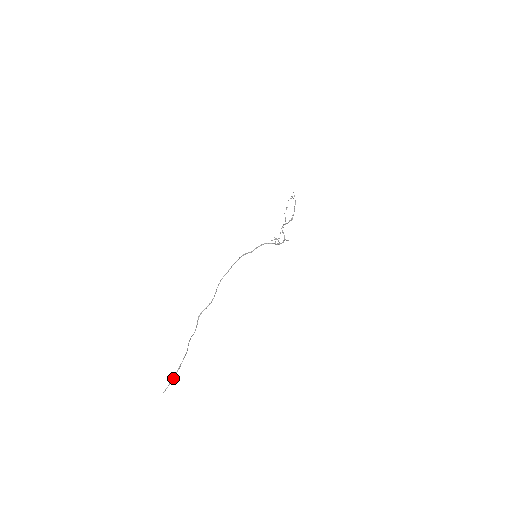
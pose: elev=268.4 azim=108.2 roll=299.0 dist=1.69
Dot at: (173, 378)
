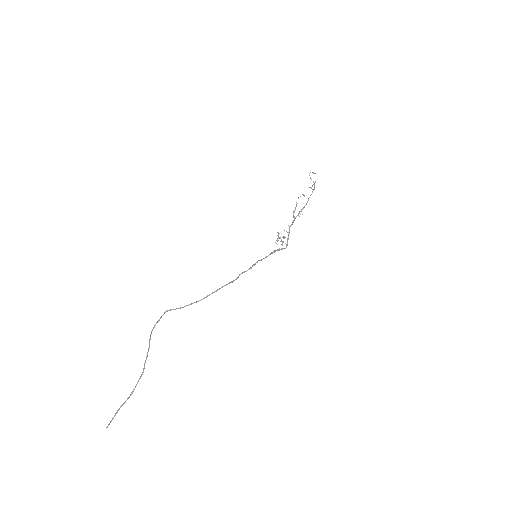
Dot at: occluded
